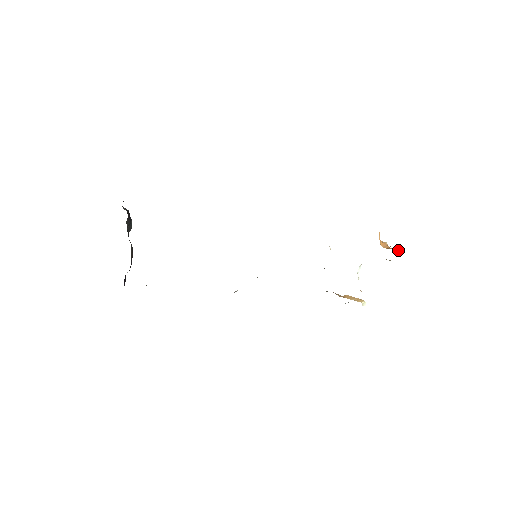
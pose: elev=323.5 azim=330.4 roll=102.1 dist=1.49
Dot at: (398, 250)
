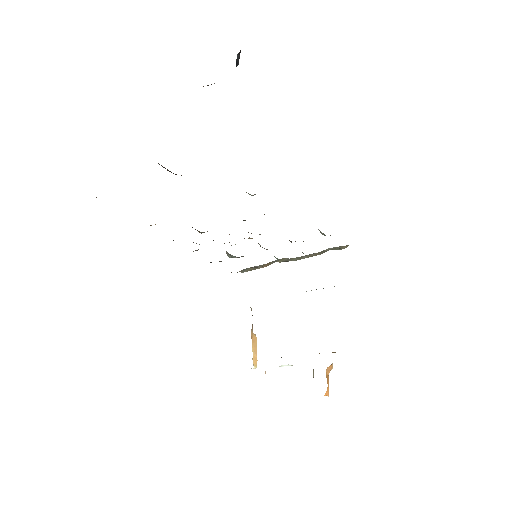
Dot at: (328, 390)
